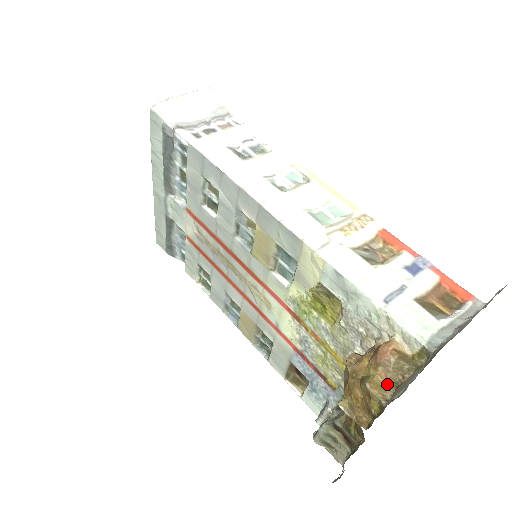
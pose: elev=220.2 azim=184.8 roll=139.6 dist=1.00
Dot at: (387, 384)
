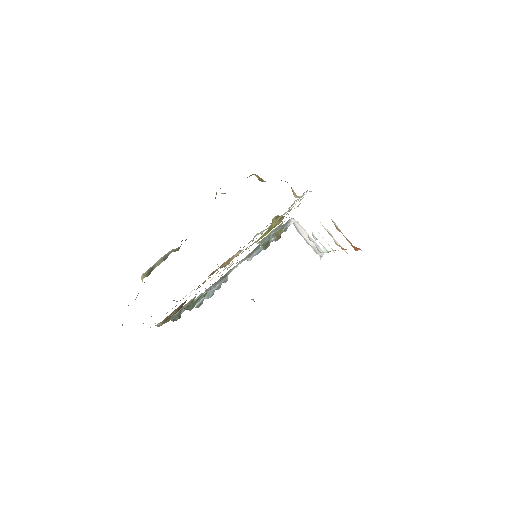
Dot at: occluded
